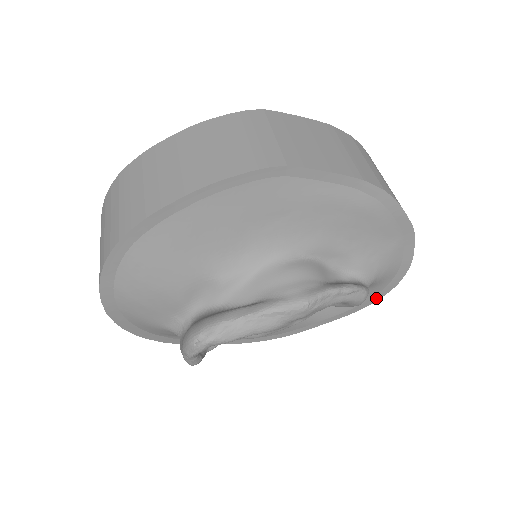
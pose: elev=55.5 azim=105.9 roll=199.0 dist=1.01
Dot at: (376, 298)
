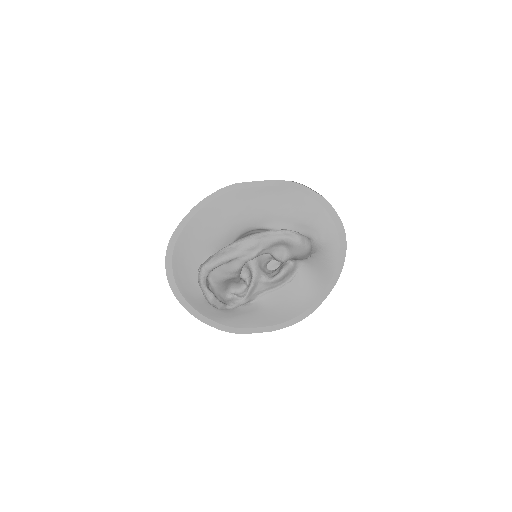
Dot at: (341, 262)
